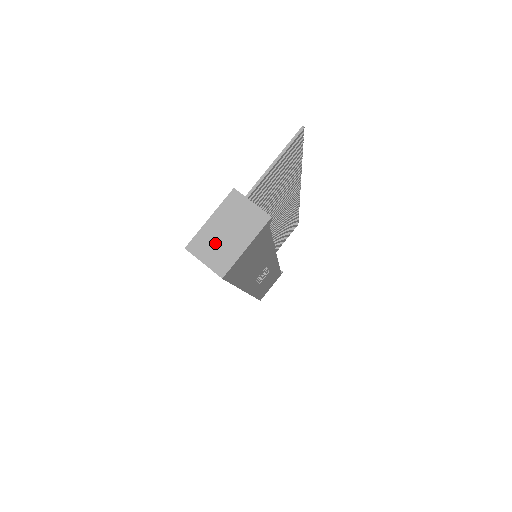
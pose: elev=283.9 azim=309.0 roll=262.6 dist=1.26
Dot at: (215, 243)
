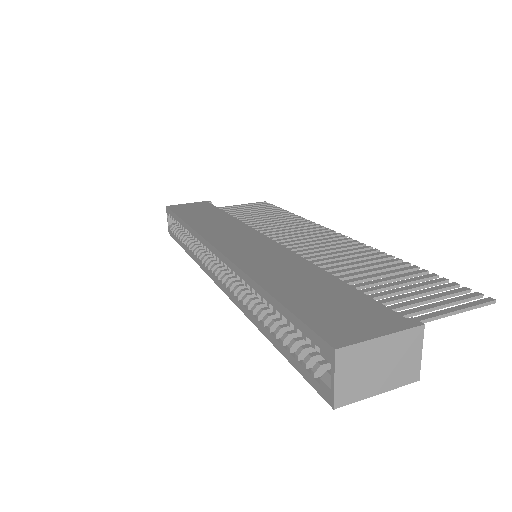
Dot at: (362, 368)
